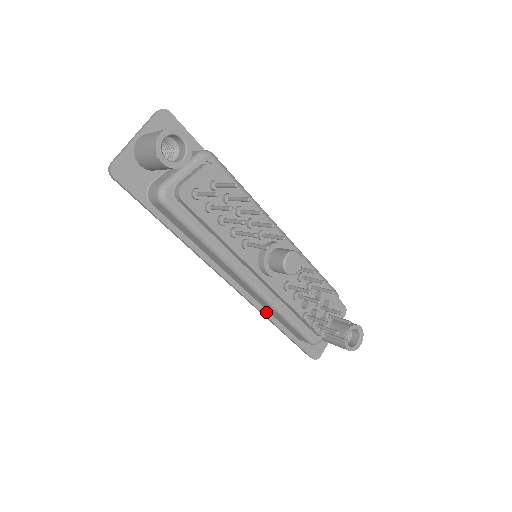
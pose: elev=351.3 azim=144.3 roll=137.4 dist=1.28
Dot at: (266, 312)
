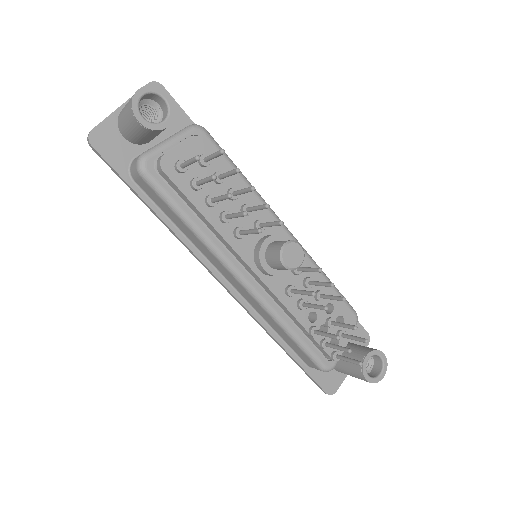
Dot at: (267, 326)
